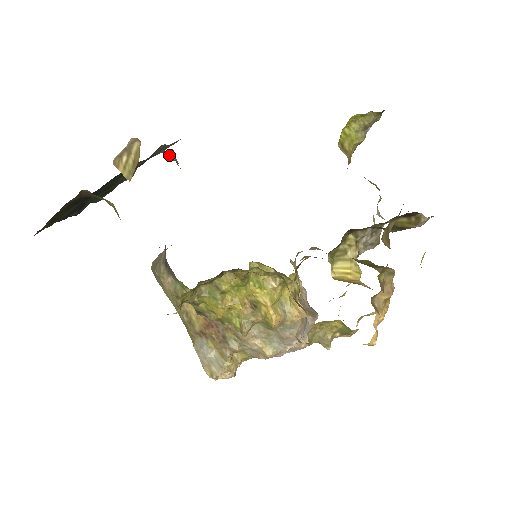
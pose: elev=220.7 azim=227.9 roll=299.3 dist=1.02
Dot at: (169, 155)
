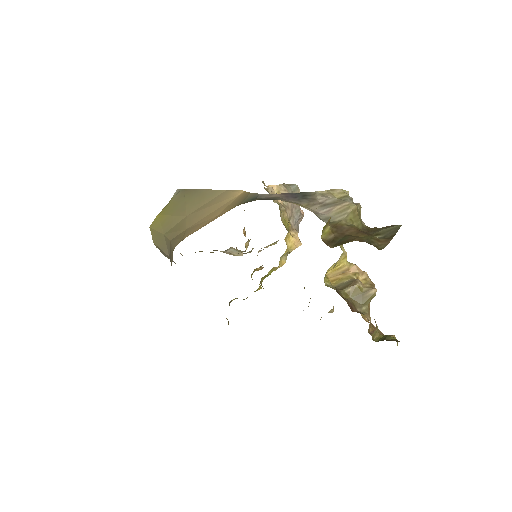
Dot at: occluded
